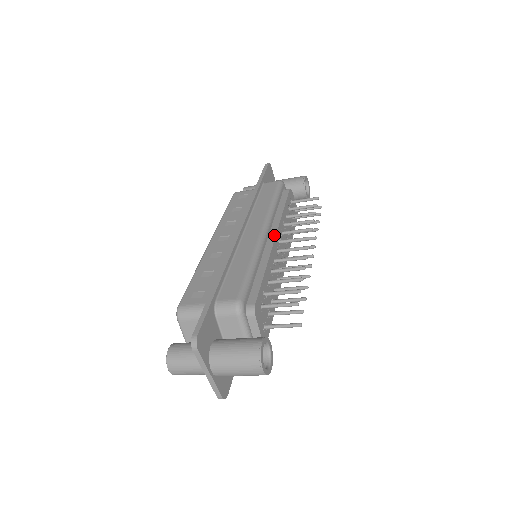
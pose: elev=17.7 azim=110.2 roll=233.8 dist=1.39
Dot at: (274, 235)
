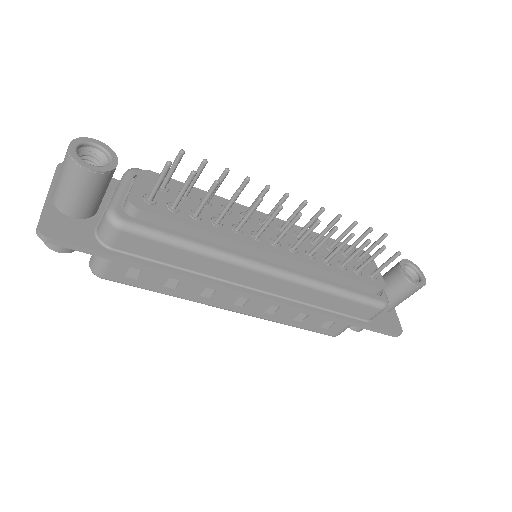
Dot at: occluded
